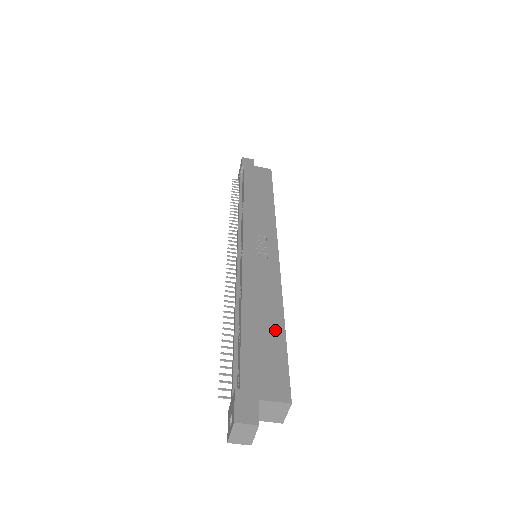
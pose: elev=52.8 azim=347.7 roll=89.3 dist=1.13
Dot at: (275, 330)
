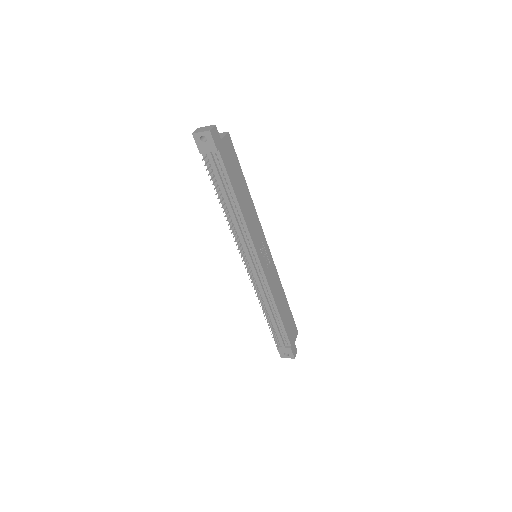
Dot at: (287, 307)
